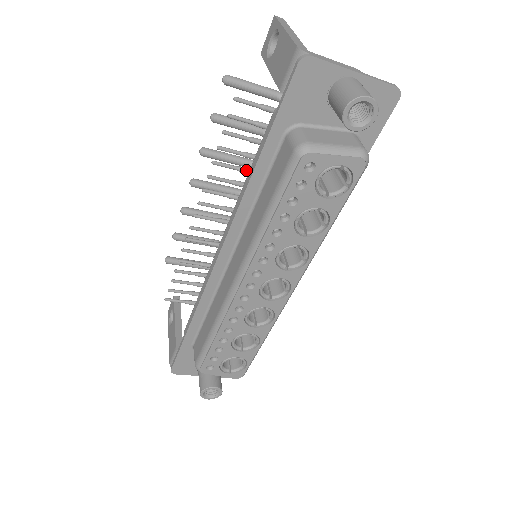
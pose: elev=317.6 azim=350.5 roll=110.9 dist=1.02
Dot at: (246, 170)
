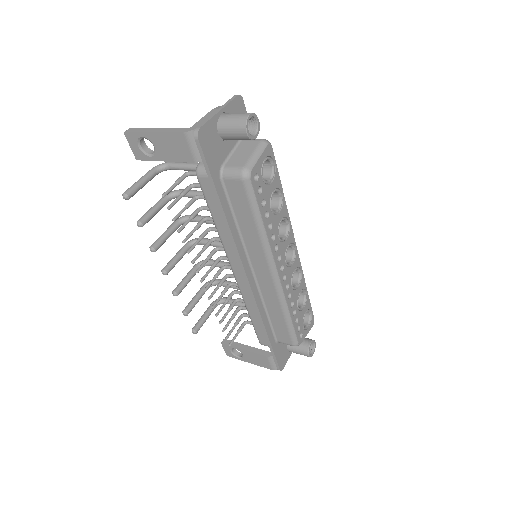
Dot at: (200, 224)
